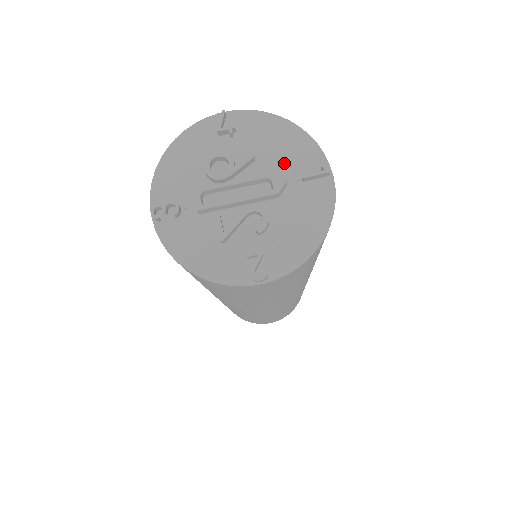
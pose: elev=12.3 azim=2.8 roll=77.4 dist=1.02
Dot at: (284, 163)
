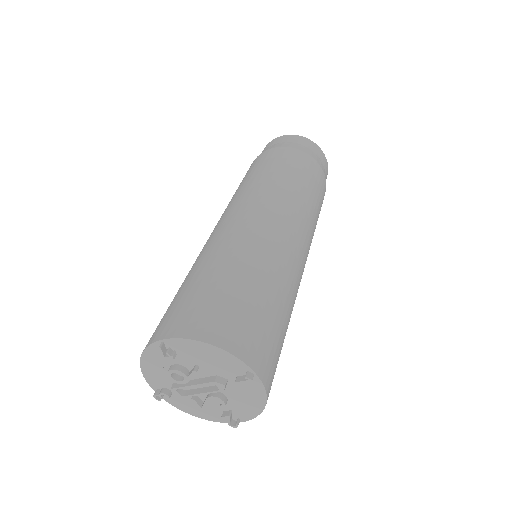
Dot at: (219, 369)
